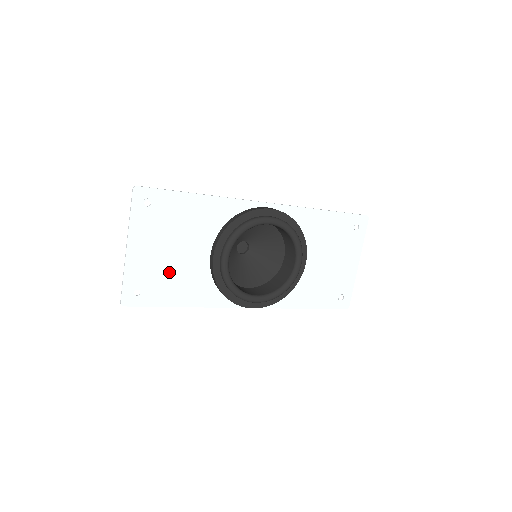
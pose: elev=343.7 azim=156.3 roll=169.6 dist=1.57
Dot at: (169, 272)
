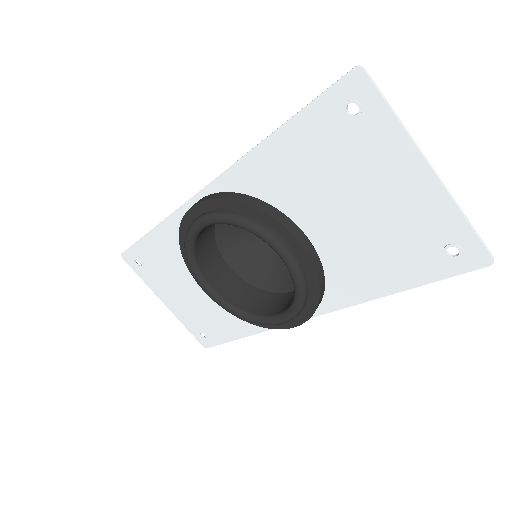
Dot at: (204, 310)
